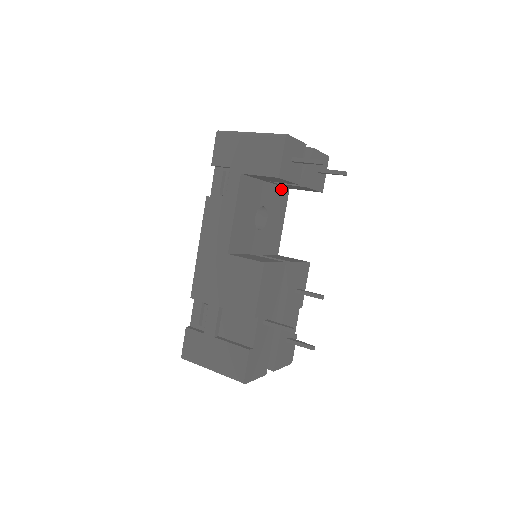
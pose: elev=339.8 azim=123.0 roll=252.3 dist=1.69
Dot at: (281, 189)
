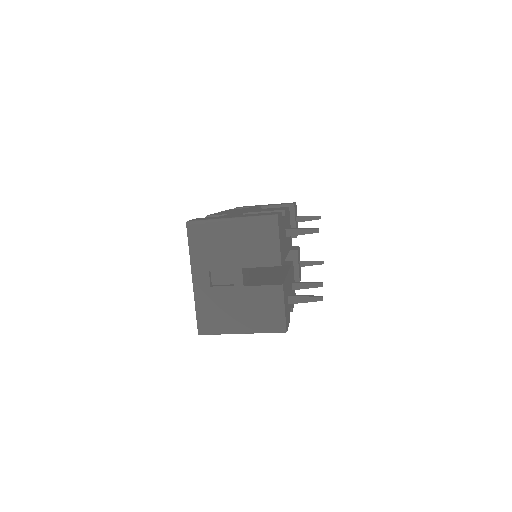
Dot at: occluded
